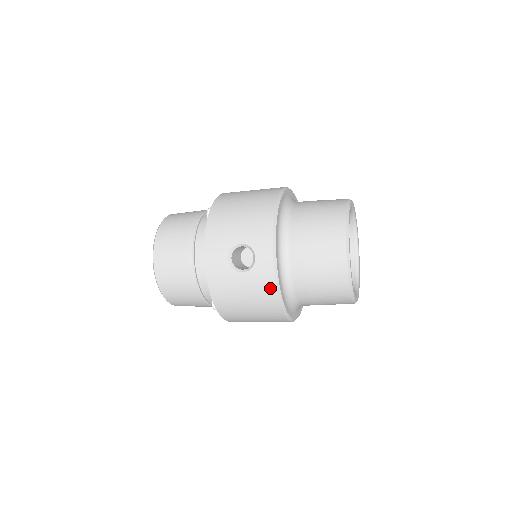
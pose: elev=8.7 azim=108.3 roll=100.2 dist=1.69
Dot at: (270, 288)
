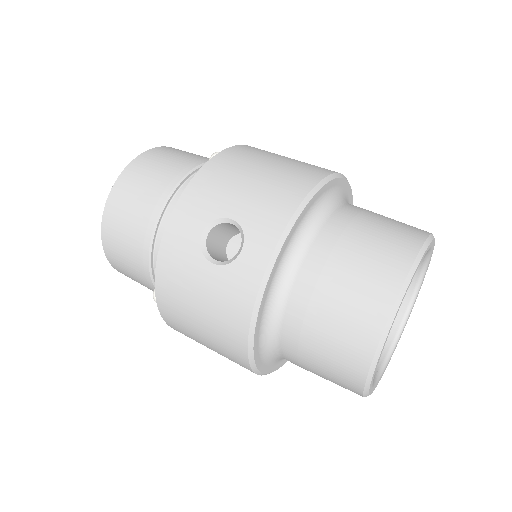
Dot at: (242, 308)
